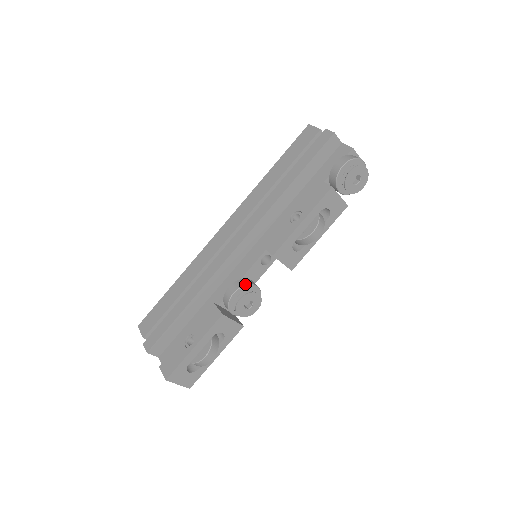
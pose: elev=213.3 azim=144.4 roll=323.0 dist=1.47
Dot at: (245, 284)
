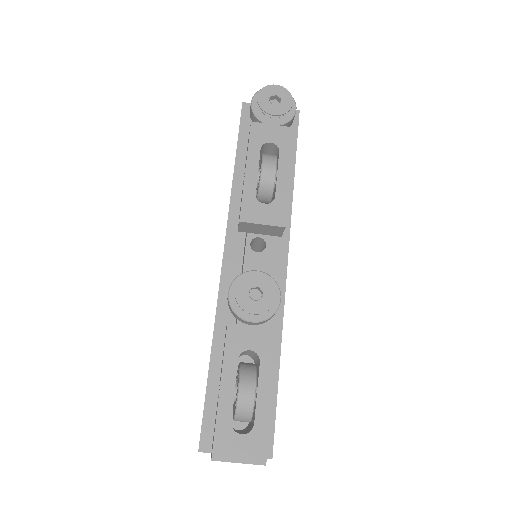
Dot at: (238, 276)
